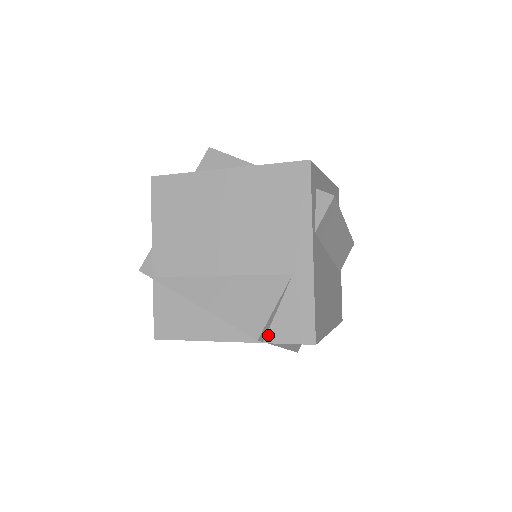
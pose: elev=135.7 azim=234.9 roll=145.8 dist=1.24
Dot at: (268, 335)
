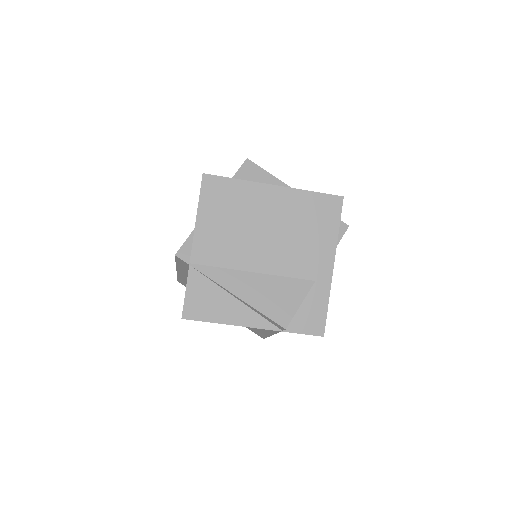
Dot at: (288, 326)
